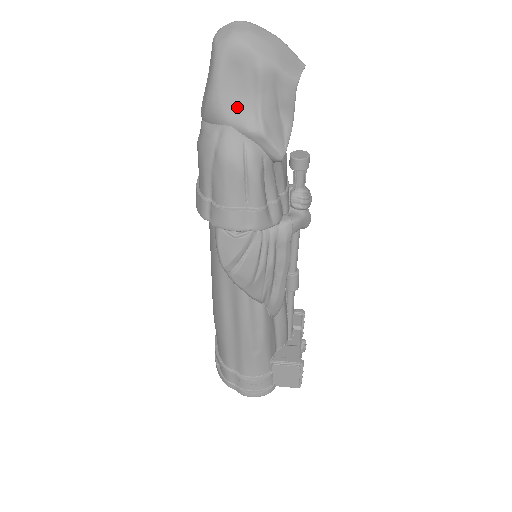
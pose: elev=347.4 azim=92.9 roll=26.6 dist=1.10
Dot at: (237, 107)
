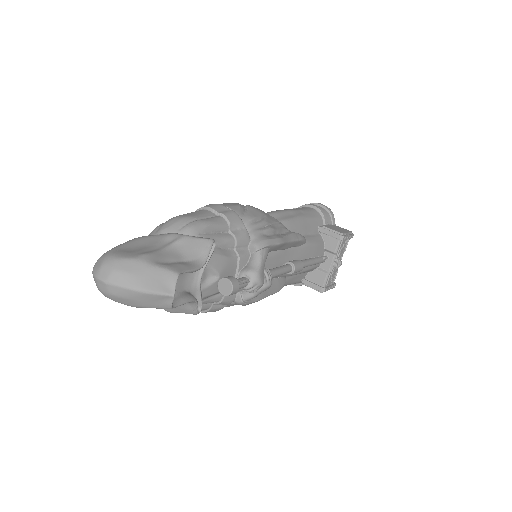
Dot at: occluded
